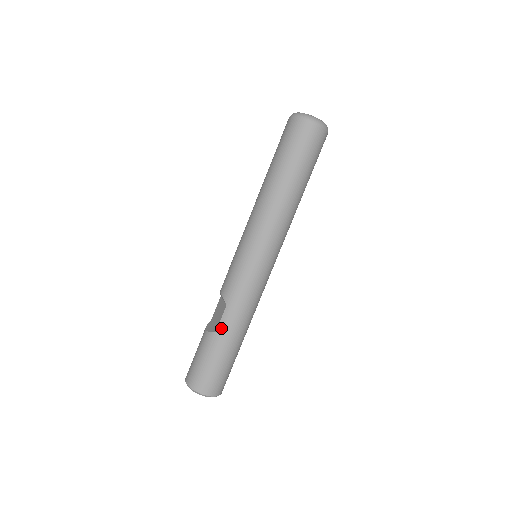
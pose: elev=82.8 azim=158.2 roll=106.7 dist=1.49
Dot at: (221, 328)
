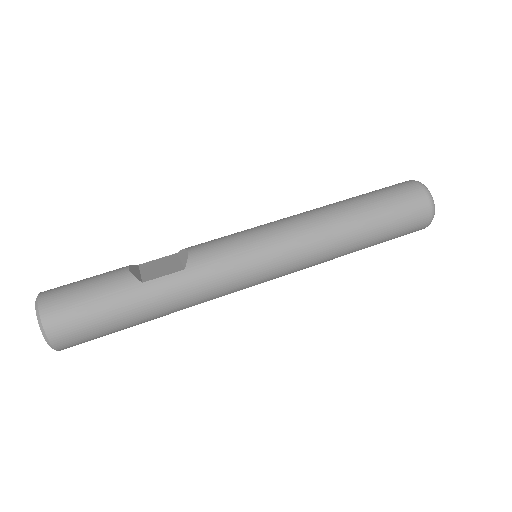
Dot at: (152, 285)
